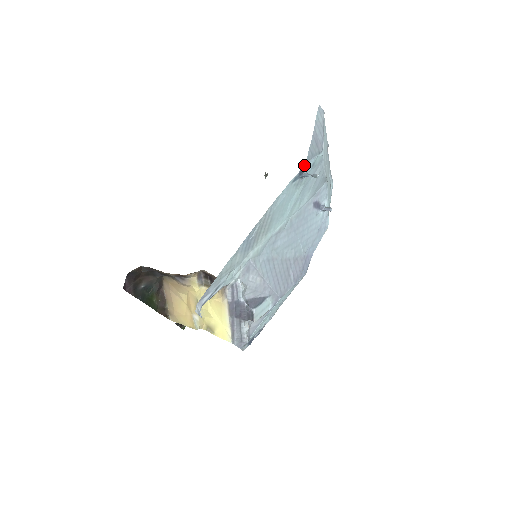
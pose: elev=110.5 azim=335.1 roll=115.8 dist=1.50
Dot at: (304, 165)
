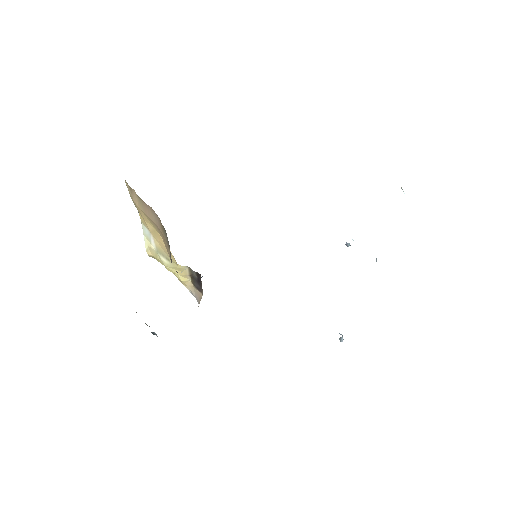
Dot at: occluded
